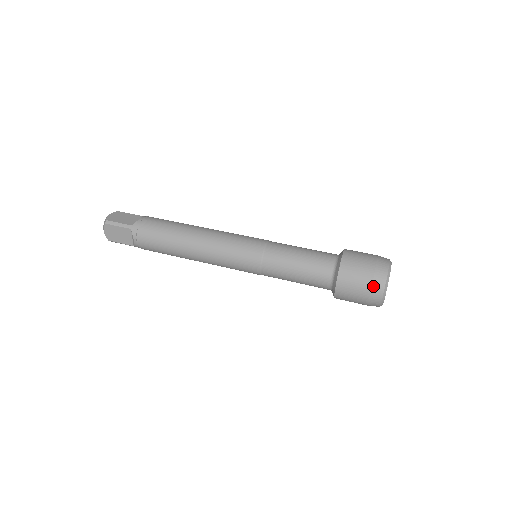
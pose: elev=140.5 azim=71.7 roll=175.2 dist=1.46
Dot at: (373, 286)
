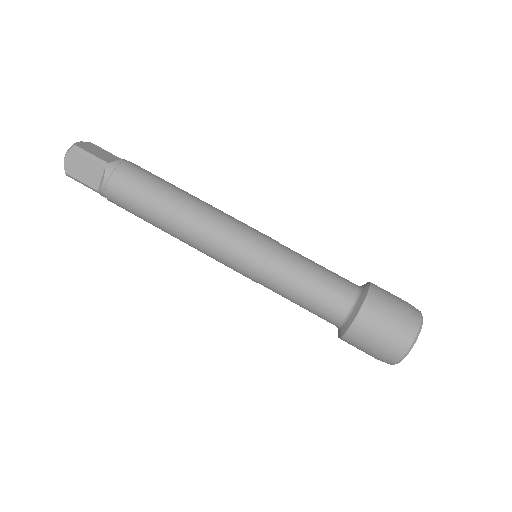
Dot at: (400, 334)
